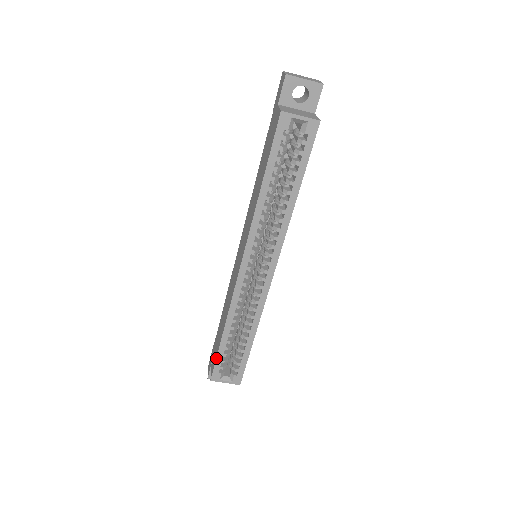
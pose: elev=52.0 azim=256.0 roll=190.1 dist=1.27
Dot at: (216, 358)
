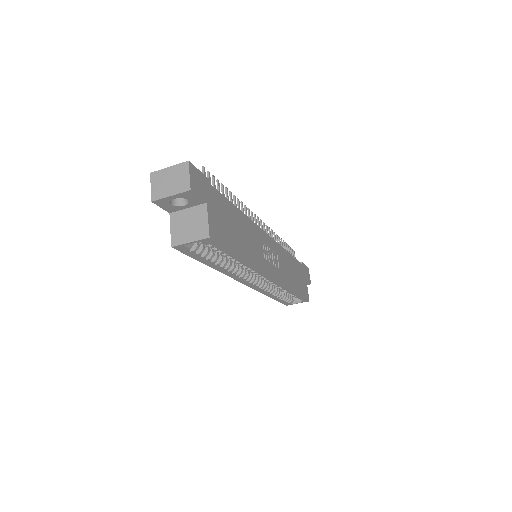
Dot at: occluded
